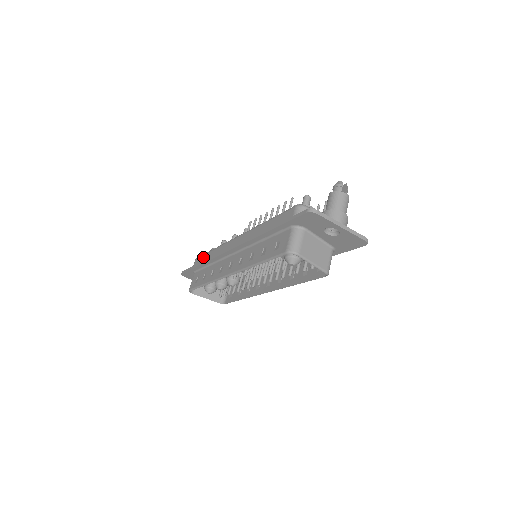
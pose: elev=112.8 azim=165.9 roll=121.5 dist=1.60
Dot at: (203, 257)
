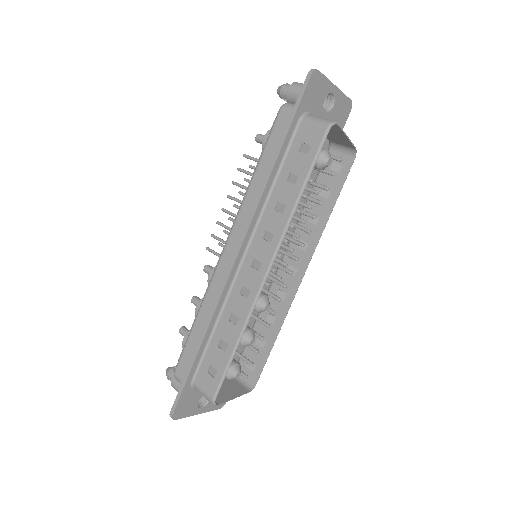
Dot at: (189, 345)
